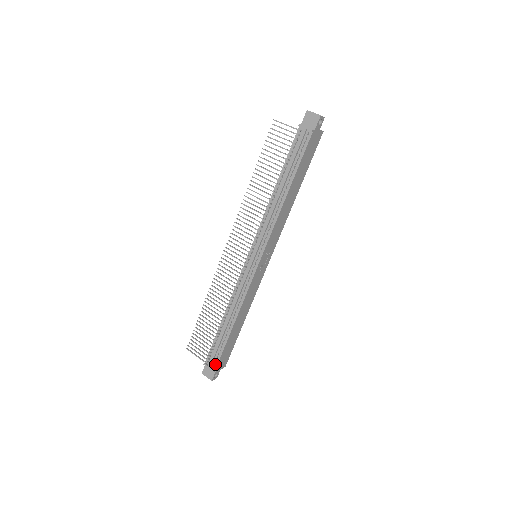
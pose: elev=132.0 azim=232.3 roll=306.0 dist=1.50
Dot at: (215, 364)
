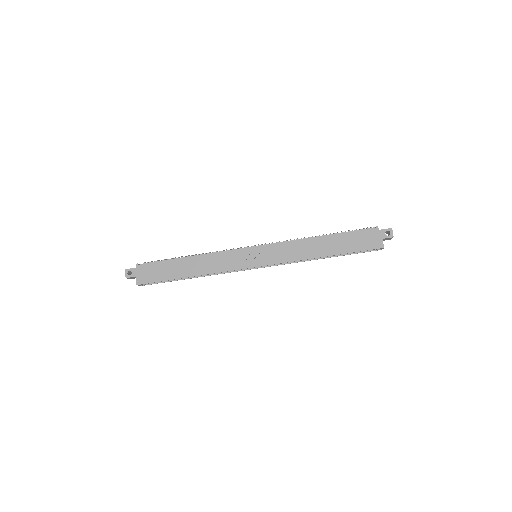
Dot at: (144, 264)
